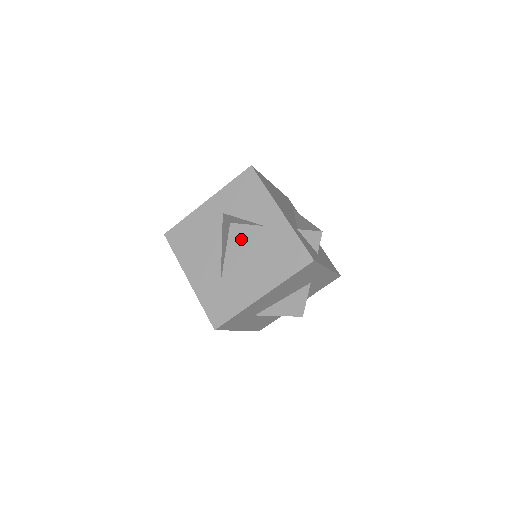
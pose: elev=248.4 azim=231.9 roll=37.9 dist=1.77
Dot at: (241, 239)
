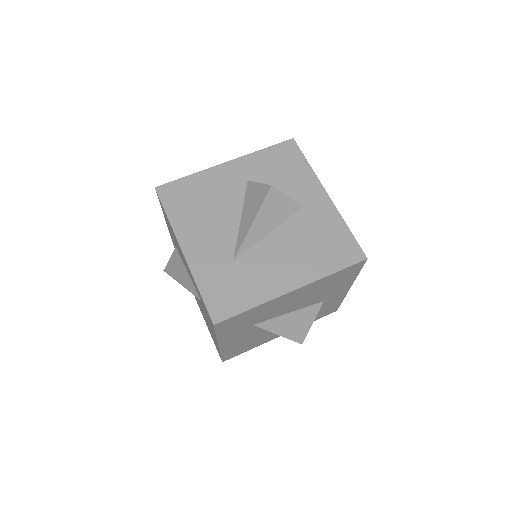
Dot at: (275, 213)
